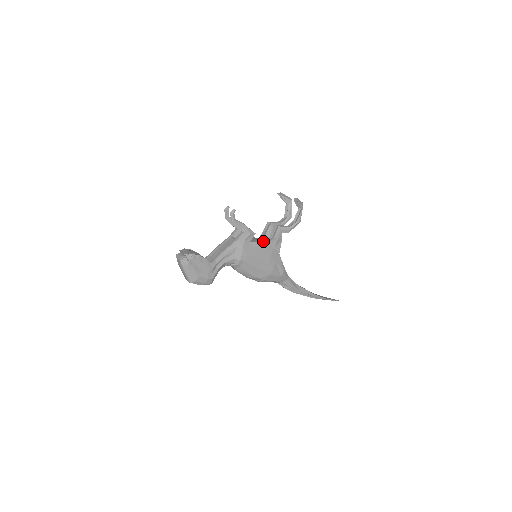
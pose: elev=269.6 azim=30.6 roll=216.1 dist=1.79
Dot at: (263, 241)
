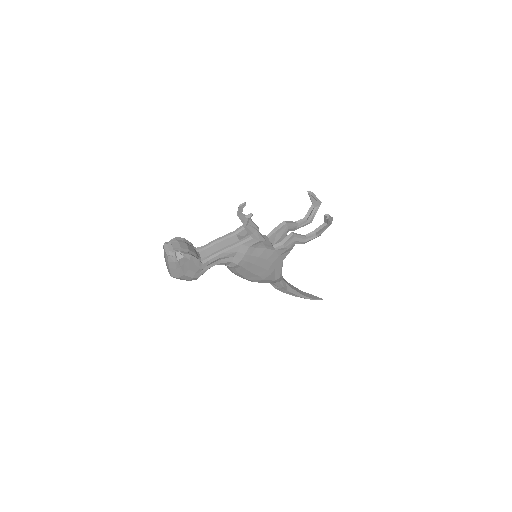
Dot at: (270, 246)
